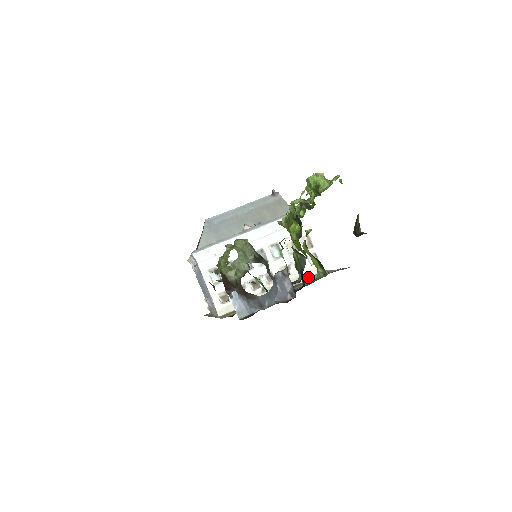
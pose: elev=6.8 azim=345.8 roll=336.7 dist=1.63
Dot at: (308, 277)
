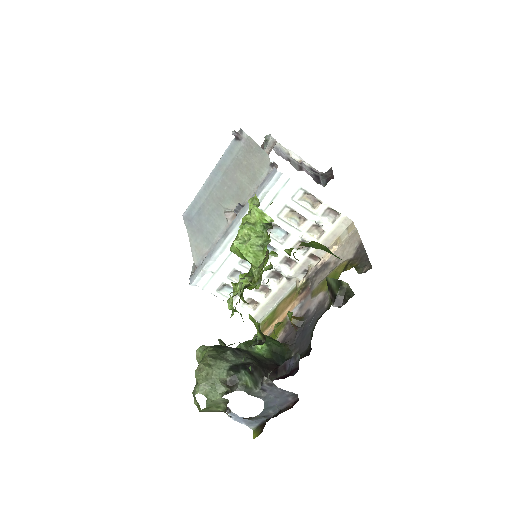
Dot at: (332, 249)
